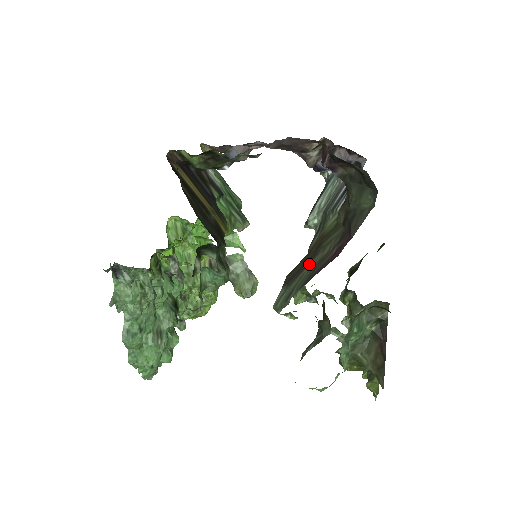
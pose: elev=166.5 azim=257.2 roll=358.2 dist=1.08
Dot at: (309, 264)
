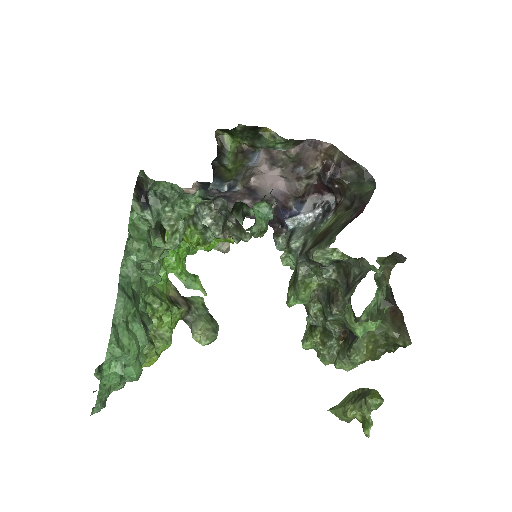
Dot at: (330, 232)
